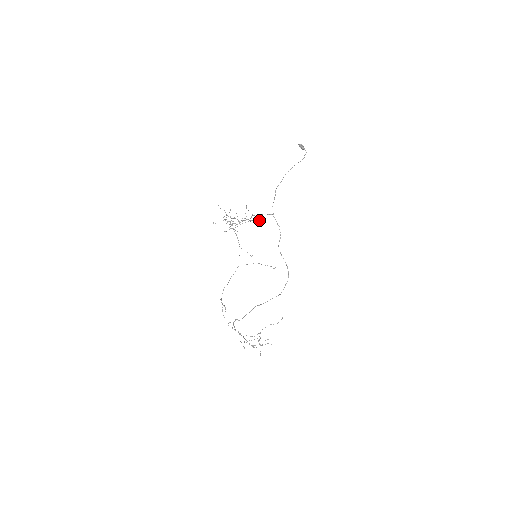
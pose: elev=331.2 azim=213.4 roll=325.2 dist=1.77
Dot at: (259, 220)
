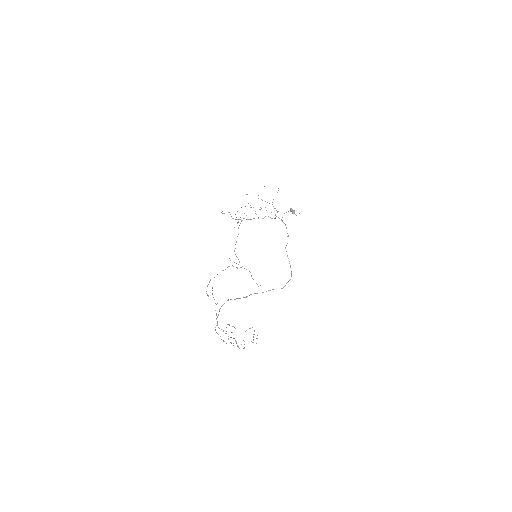
Dot at: (275, 218)
